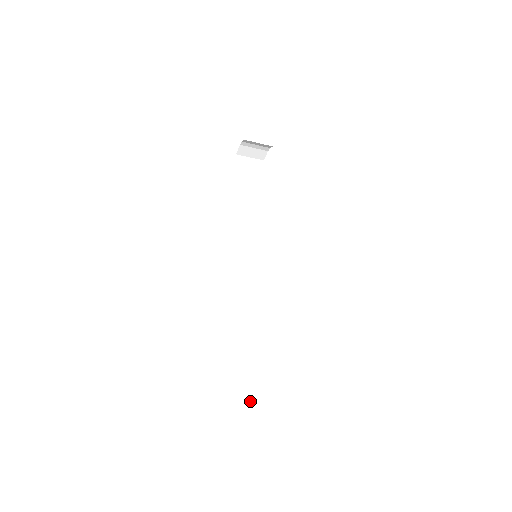
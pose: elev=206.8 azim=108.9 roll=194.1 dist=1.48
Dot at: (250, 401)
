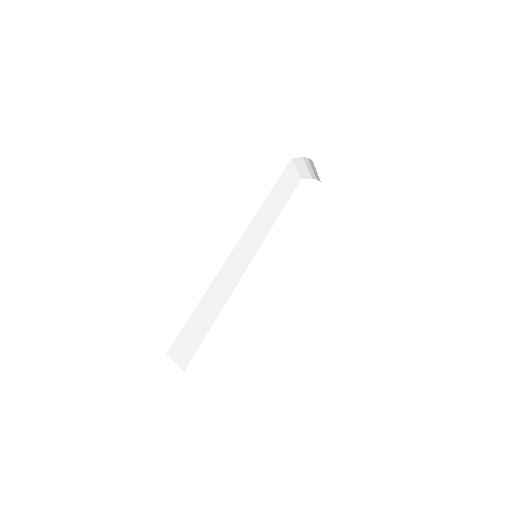
Dot at: (175, 361)
